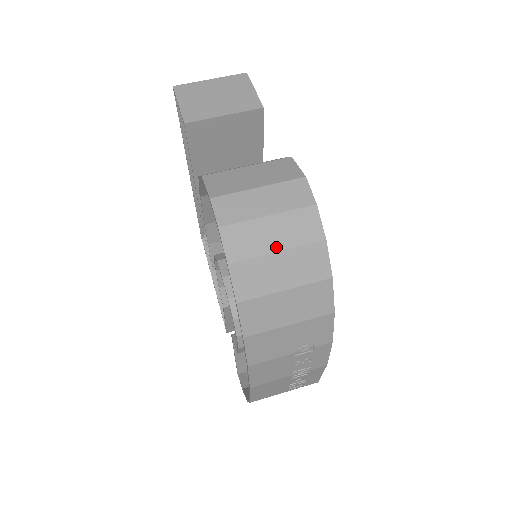
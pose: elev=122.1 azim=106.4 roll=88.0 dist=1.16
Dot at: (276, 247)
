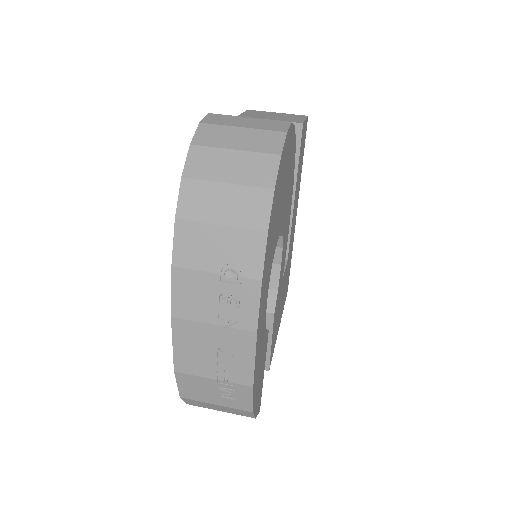
Dot at: (235, 146)
